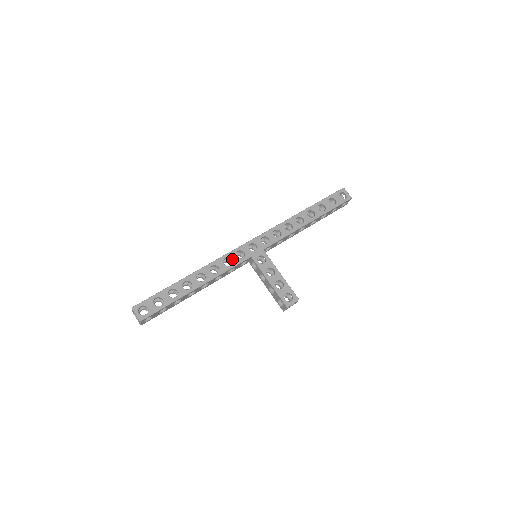
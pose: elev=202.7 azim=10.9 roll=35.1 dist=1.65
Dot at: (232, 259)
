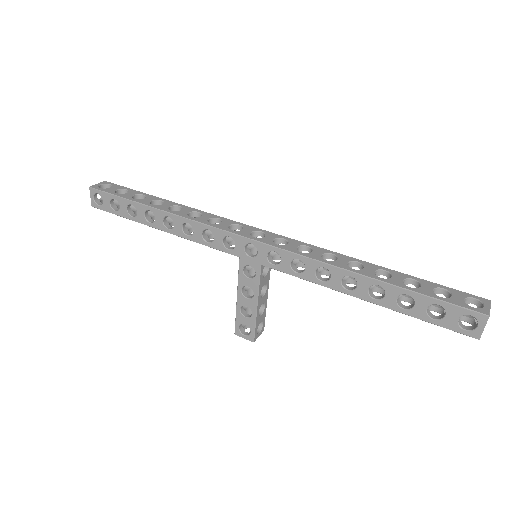
Dot at: (215, 238)
